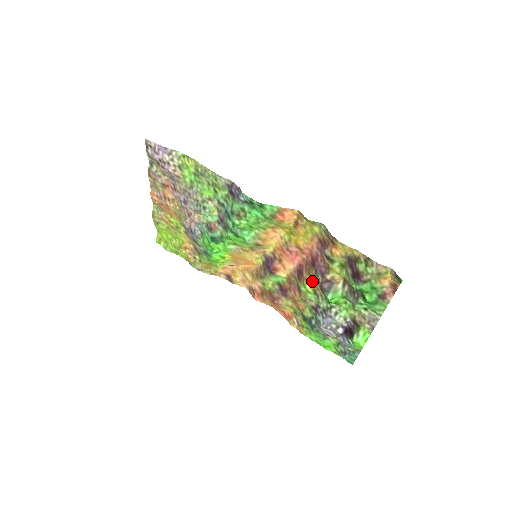
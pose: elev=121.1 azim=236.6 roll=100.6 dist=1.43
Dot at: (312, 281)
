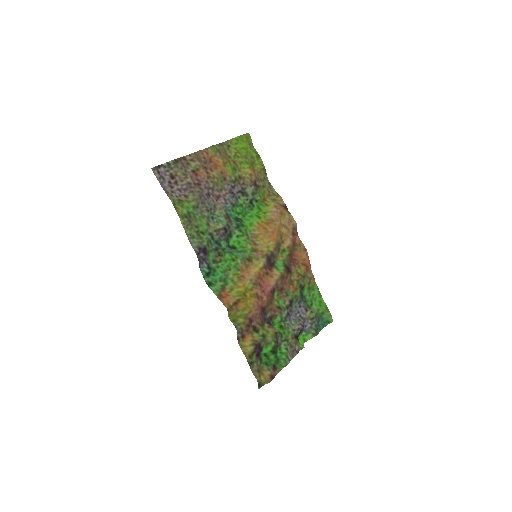
Dot at: (273, 306)
